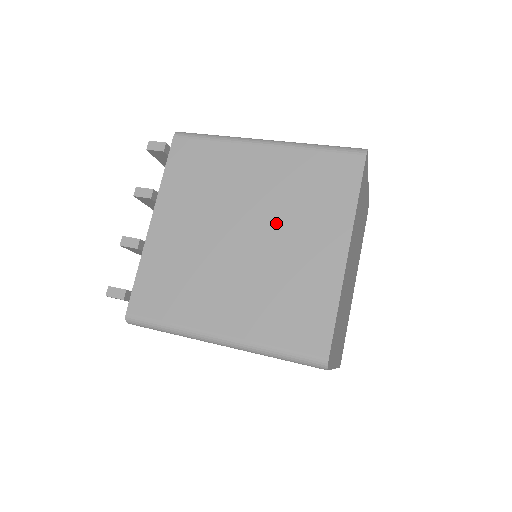
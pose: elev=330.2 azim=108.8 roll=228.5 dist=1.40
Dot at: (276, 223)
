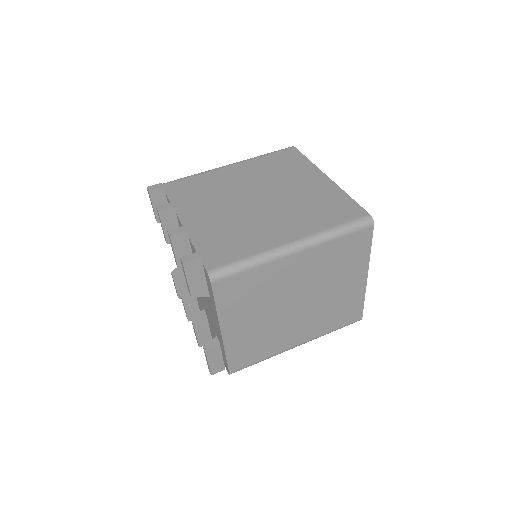
Dot at: (273, 185)
